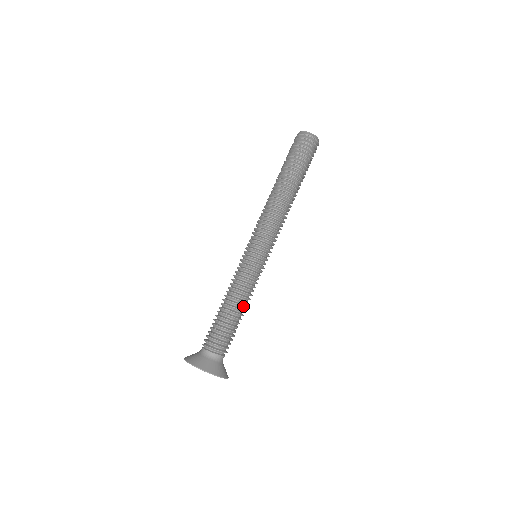
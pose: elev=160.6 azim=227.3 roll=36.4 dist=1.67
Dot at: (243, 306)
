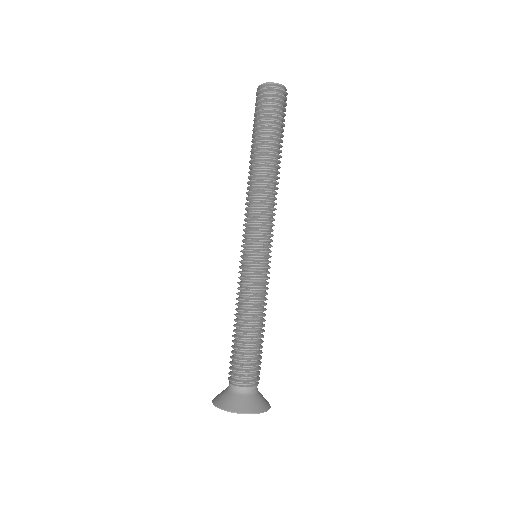
Dot at: (264, 321)
